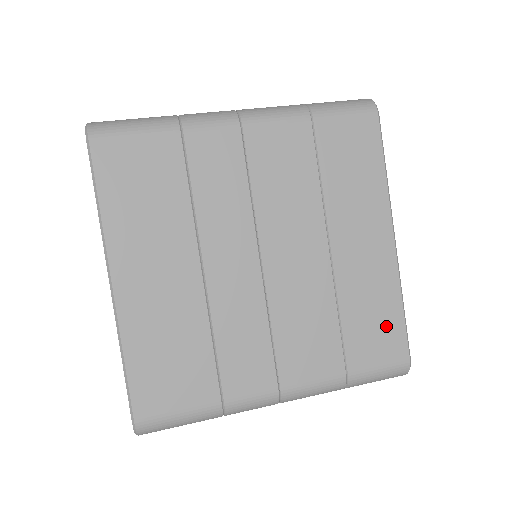
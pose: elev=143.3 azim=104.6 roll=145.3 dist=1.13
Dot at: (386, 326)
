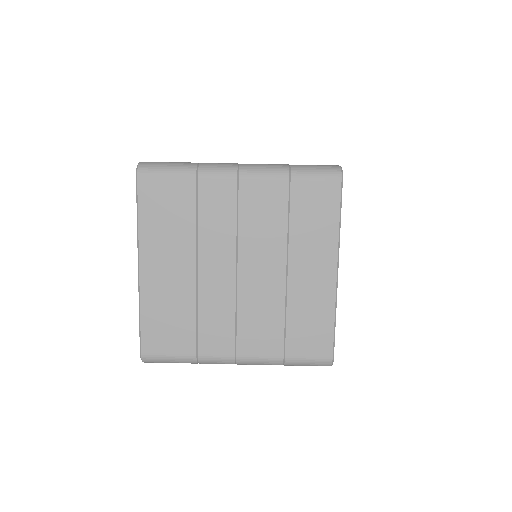
Dot at: (319, 331)
